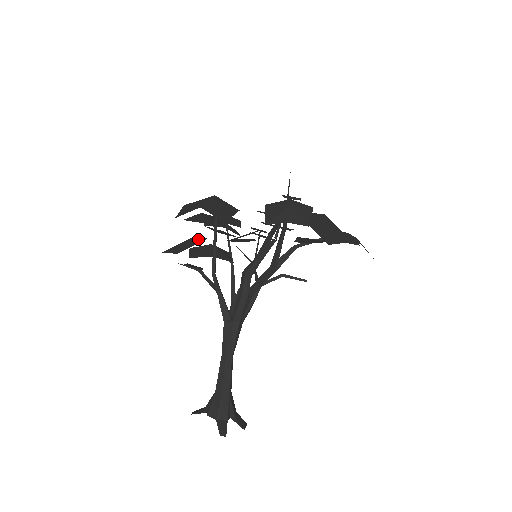
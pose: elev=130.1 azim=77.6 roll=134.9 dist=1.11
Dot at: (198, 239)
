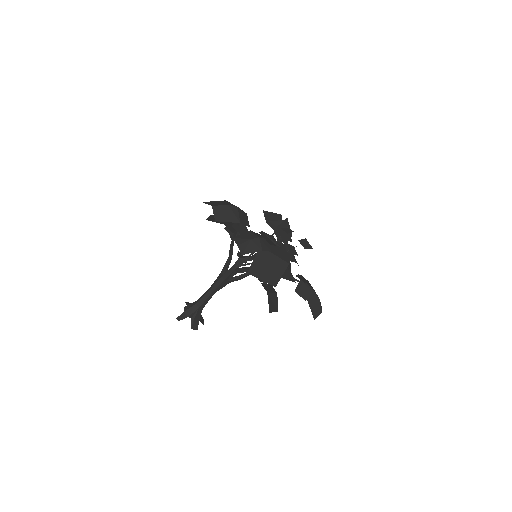
Dot at: (224, 222)
